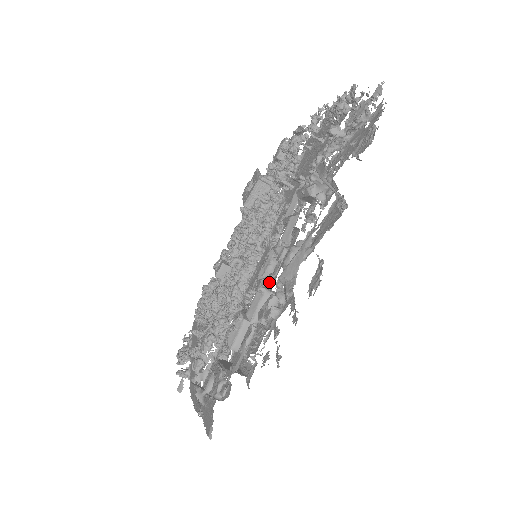
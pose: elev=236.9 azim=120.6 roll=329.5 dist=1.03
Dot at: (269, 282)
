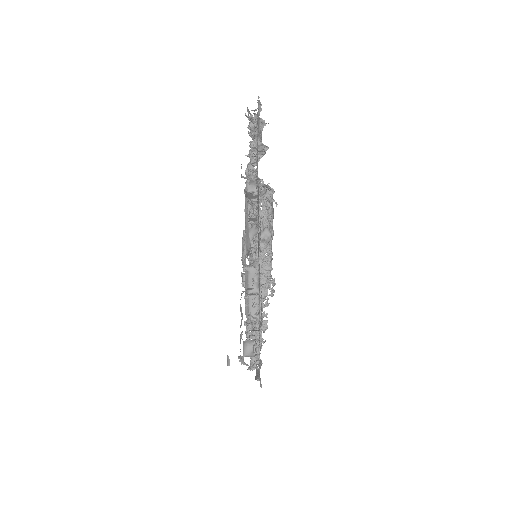
Dot at: occluded
